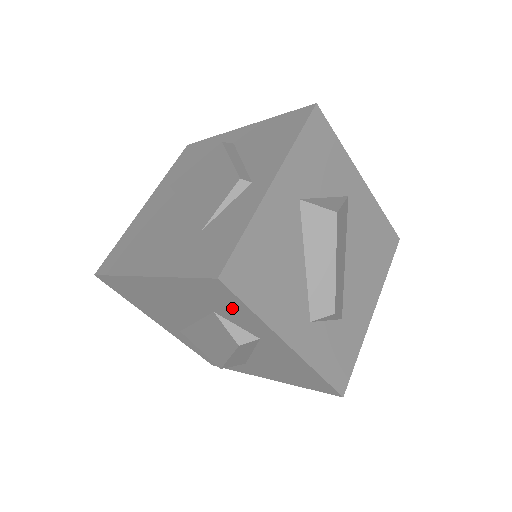
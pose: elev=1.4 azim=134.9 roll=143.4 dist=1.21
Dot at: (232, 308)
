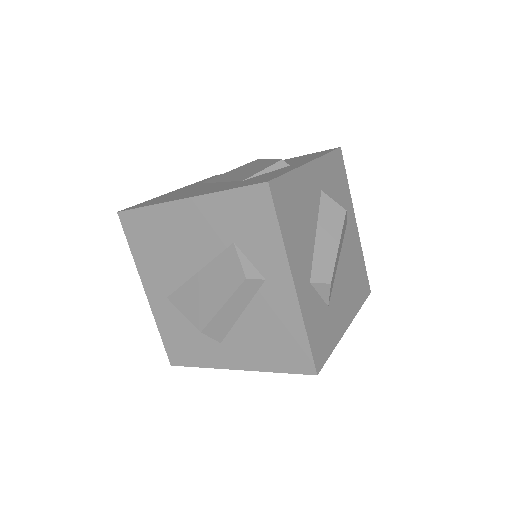
Dot at: (259, 229)
